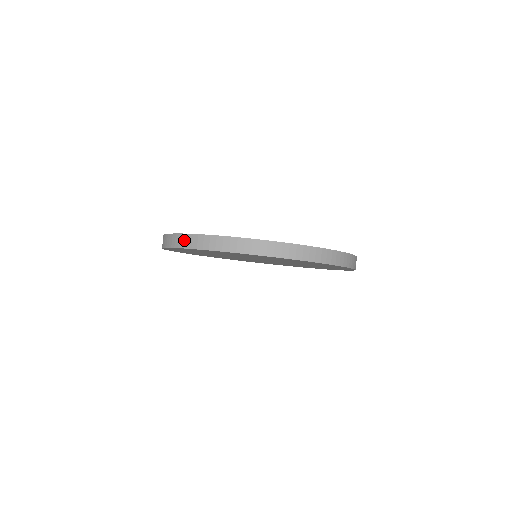
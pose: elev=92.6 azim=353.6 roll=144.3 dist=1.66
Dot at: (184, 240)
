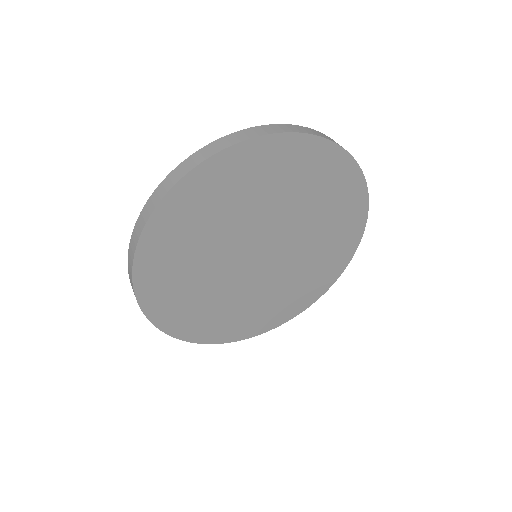
Dot at: (154, 199)
